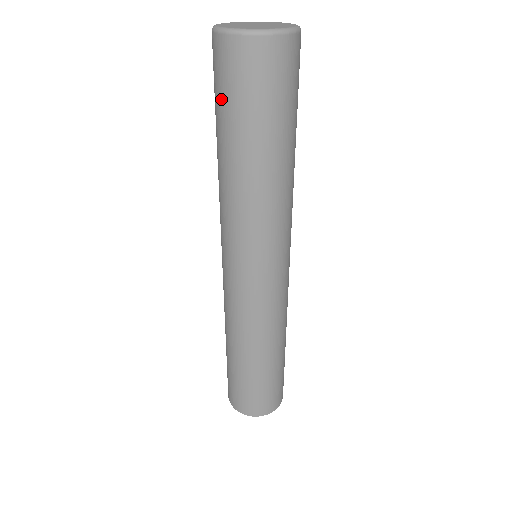
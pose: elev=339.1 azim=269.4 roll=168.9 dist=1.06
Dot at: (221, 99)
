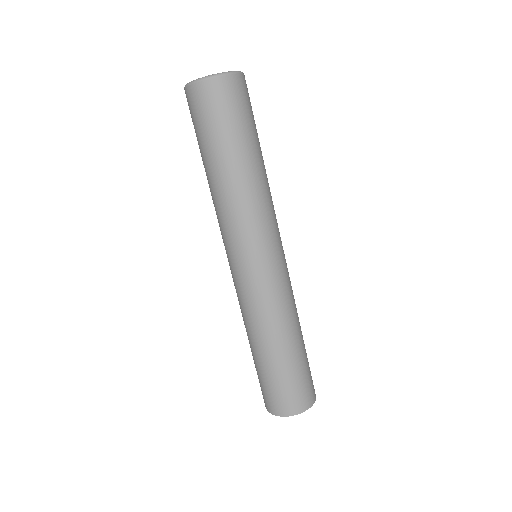
Dot at: (195, 132)
